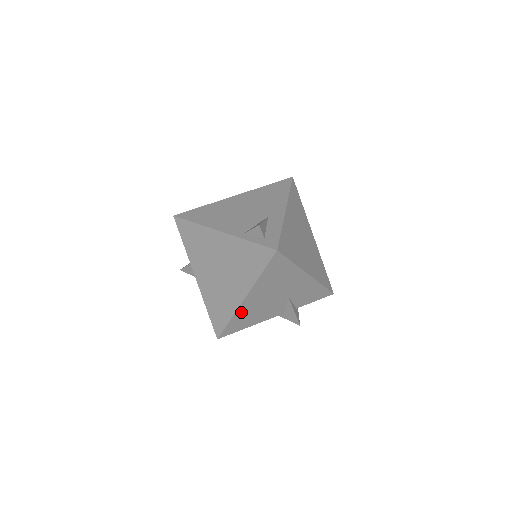
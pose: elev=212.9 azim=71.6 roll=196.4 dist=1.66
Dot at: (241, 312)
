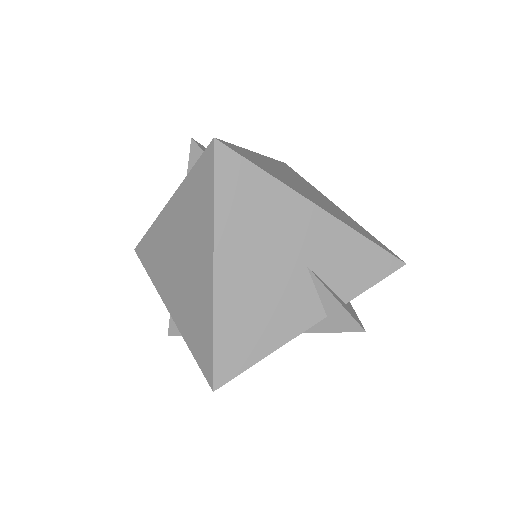
Dot at: (226, 308)
